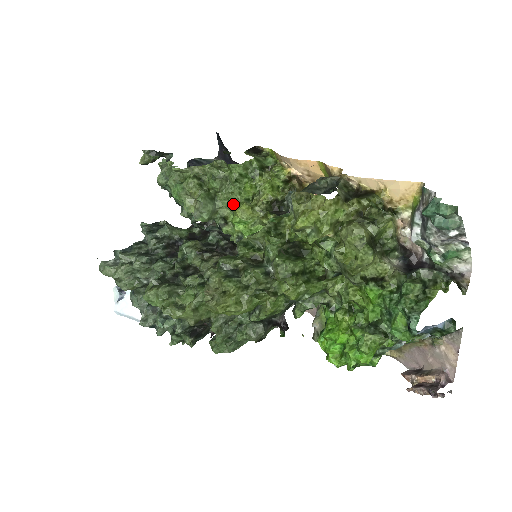
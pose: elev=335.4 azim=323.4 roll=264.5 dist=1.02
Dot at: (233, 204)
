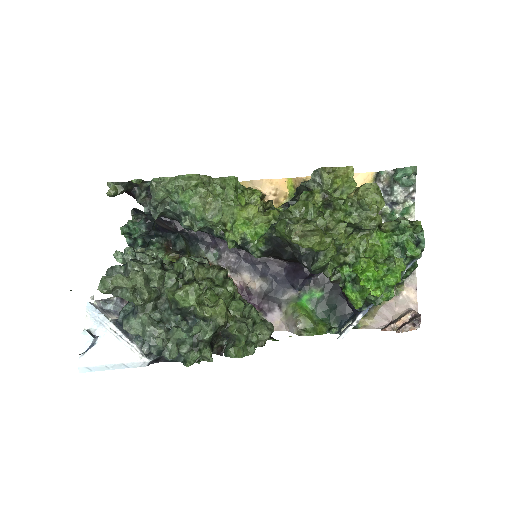
Dot at: (237, 208)
